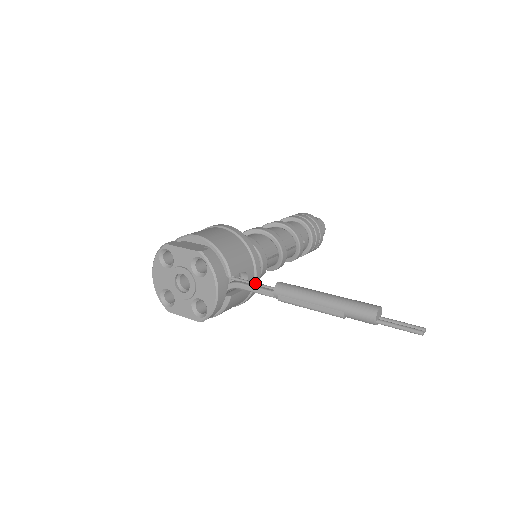
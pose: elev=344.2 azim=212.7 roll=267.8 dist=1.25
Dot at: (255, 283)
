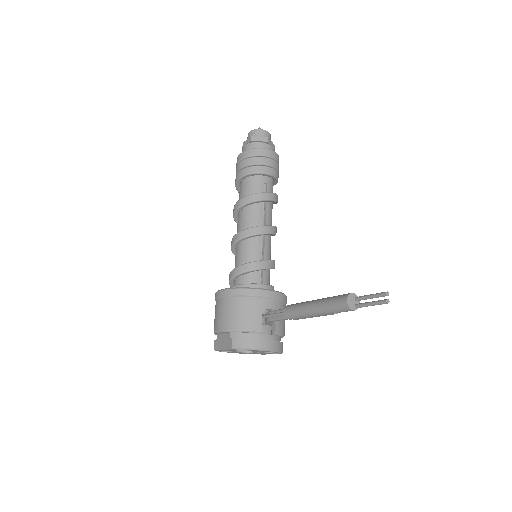
Dot at: (275, 315)
